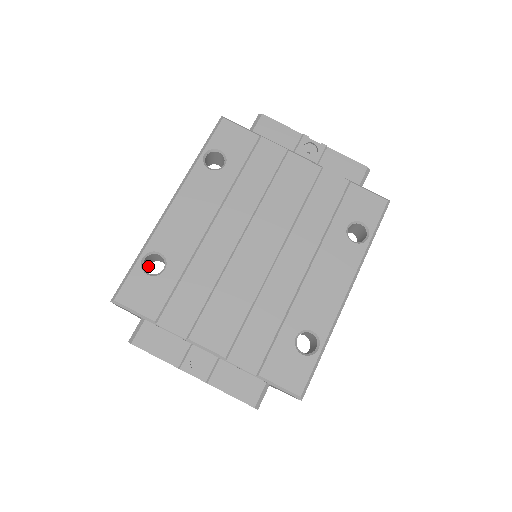
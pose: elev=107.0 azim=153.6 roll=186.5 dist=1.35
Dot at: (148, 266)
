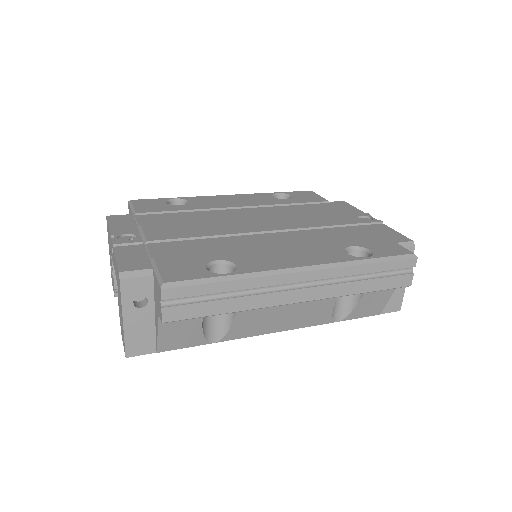
Dot at: occluded
